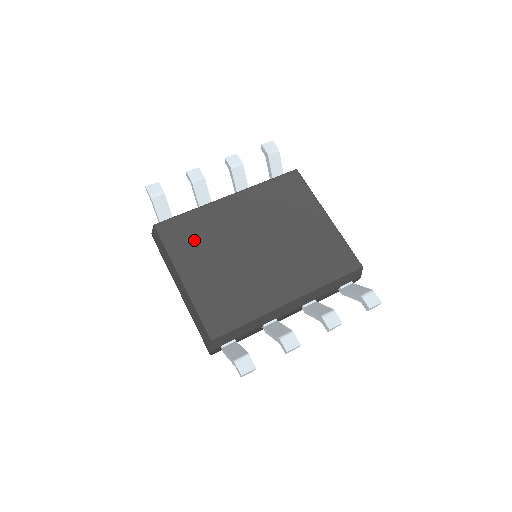
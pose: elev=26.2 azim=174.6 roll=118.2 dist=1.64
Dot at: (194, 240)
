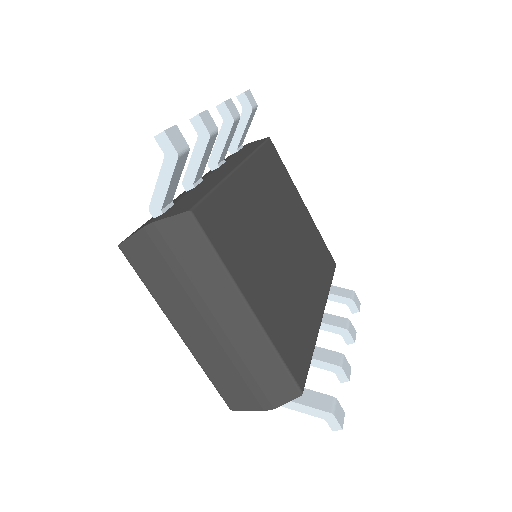
Dot at: (239, 240)
